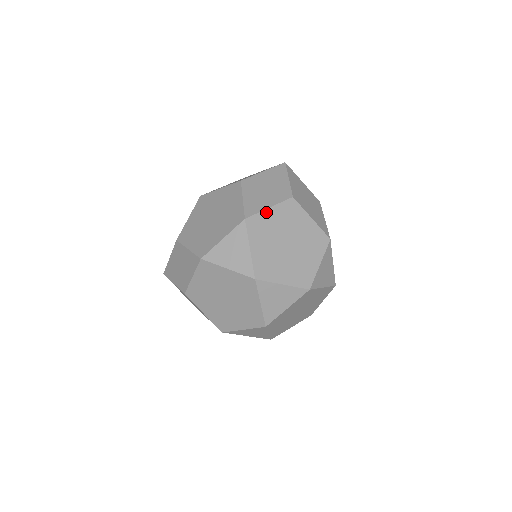
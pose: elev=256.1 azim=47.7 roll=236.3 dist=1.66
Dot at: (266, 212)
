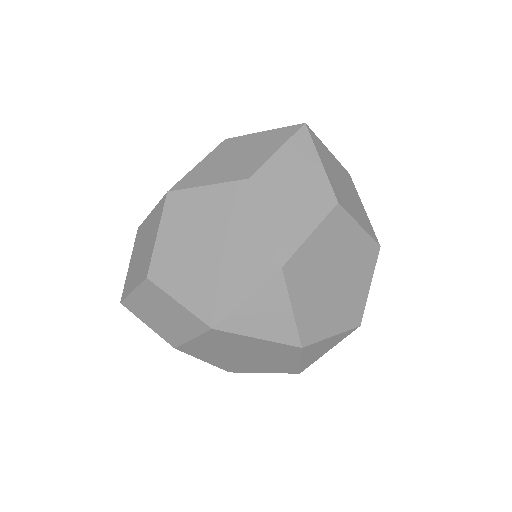
Dot at: (307, 243)
